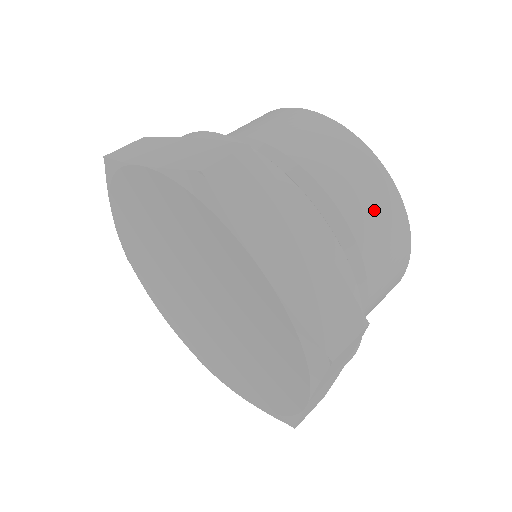
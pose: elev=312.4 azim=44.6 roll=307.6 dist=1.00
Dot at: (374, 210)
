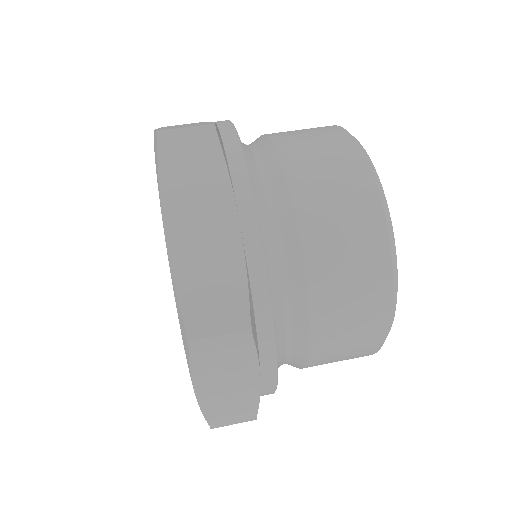
Dot at: (342, 354)
